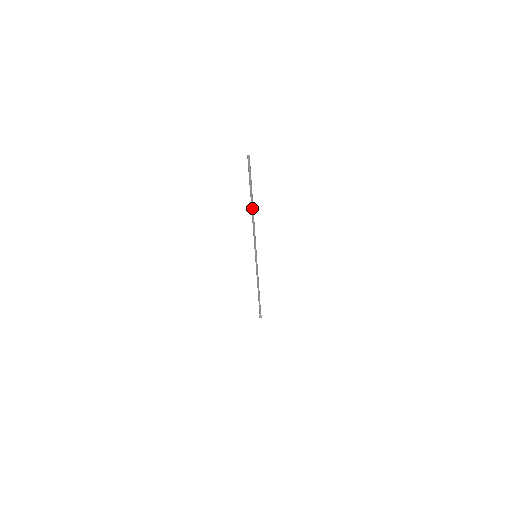
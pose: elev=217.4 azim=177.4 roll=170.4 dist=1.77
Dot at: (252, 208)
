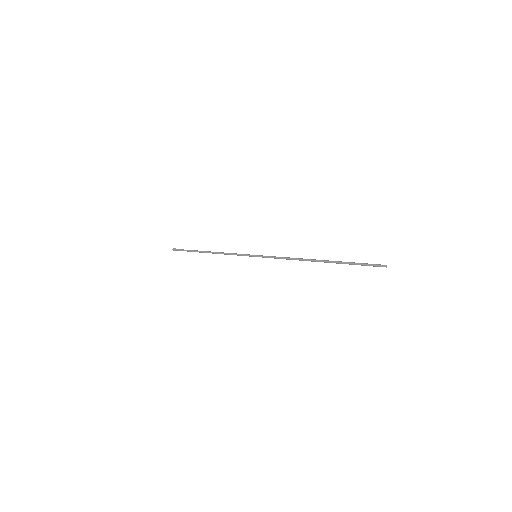
Dot at: occluded
